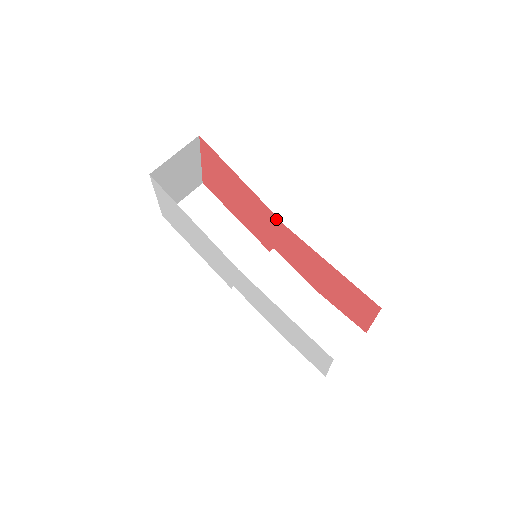
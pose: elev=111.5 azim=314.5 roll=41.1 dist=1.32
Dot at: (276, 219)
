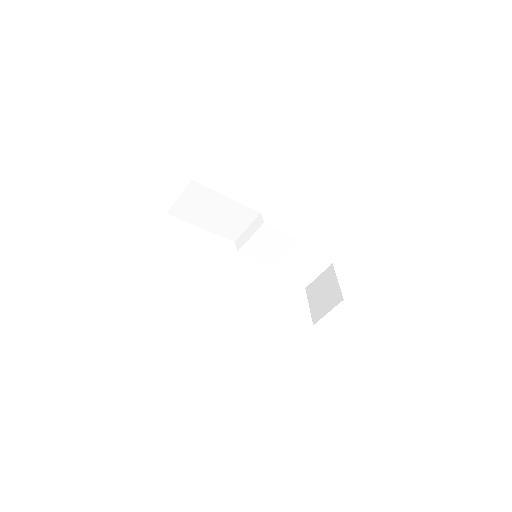
Dot at: occluded
